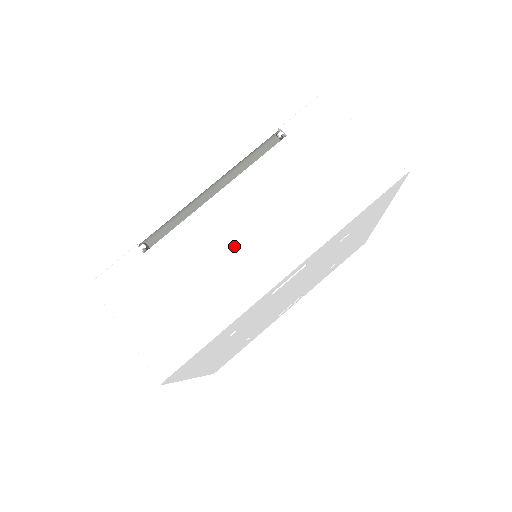
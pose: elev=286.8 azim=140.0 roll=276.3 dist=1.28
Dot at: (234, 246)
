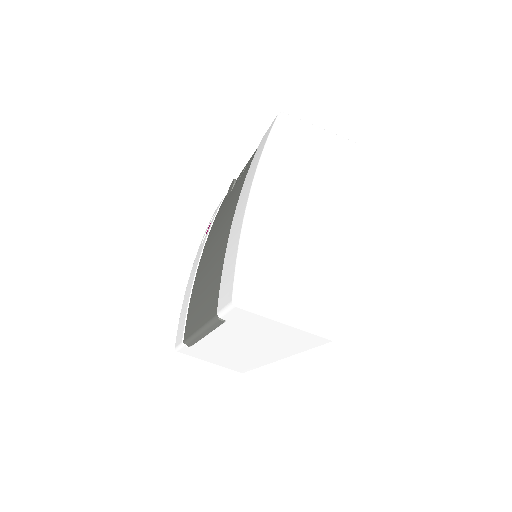
Dot at: (237, 351)
